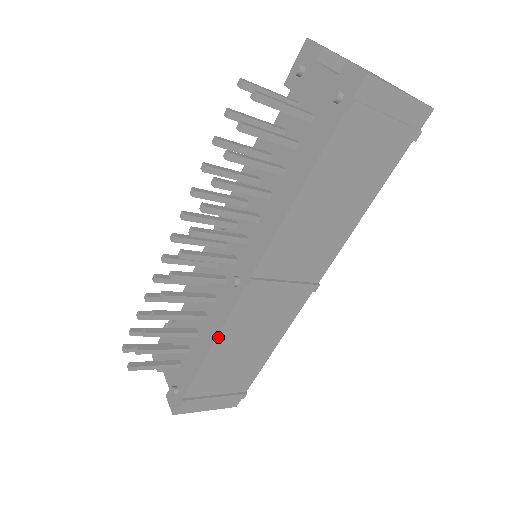
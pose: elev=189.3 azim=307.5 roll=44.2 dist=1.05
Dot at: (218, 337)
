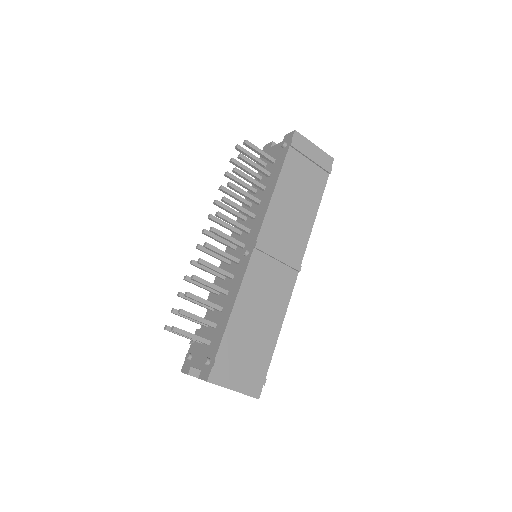
Dot at: (239, 293)
